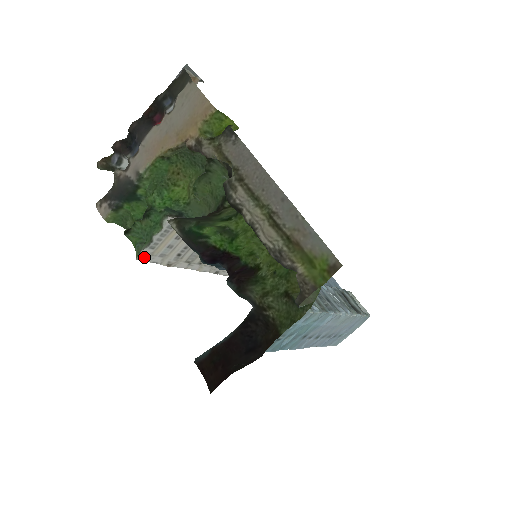
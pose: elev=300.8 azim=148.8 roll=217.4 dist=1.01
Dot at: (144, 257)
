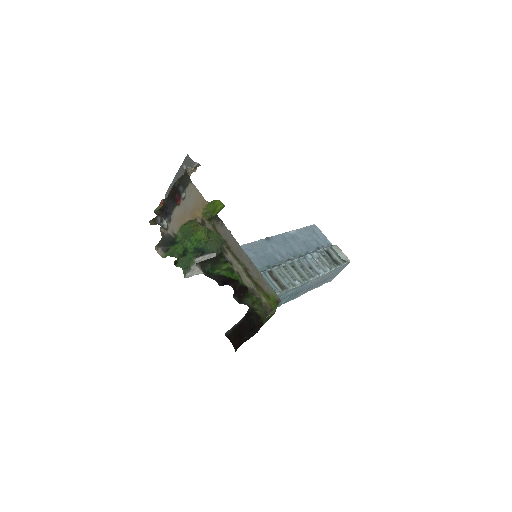
Dot at: (188, 276)
